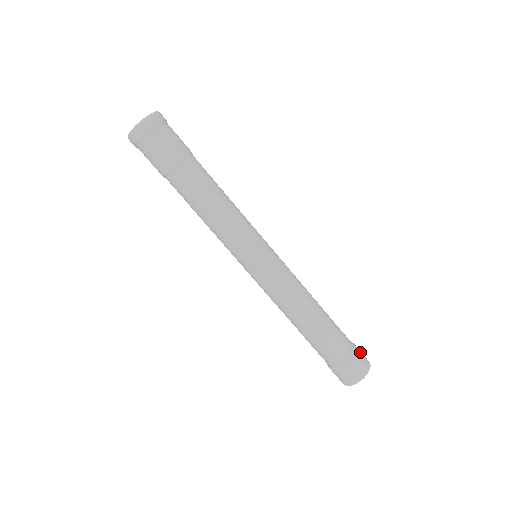
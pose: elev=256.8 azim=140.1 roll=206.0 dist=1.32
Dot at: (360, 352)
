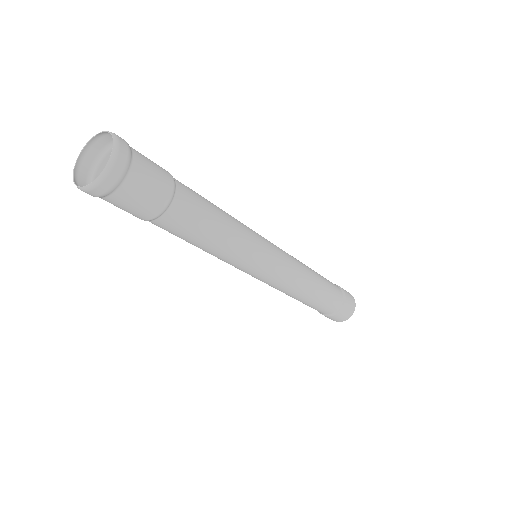
Dot at: (342, 314)
